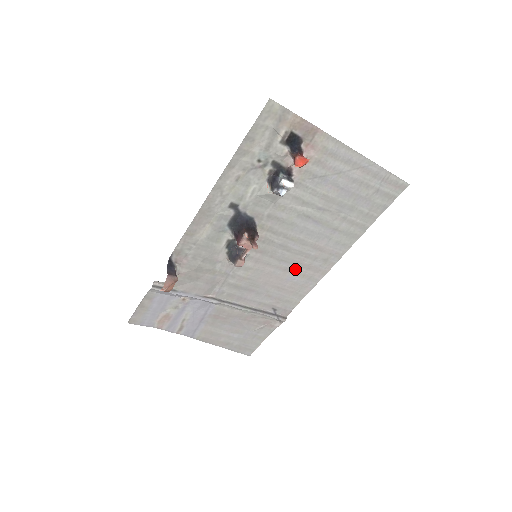
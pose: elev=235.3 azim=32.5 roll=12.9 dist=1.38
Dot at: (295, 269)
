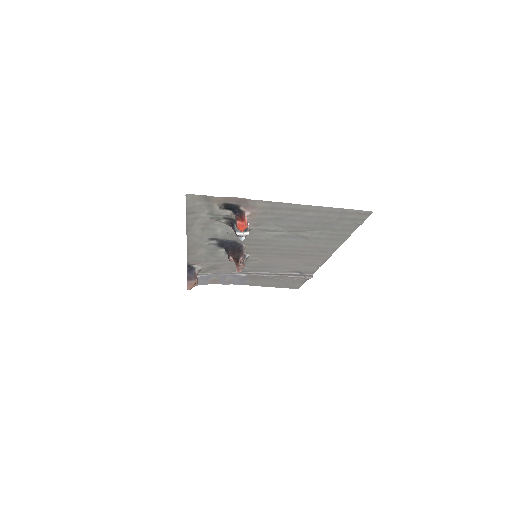
Dot at: (298, 256)
